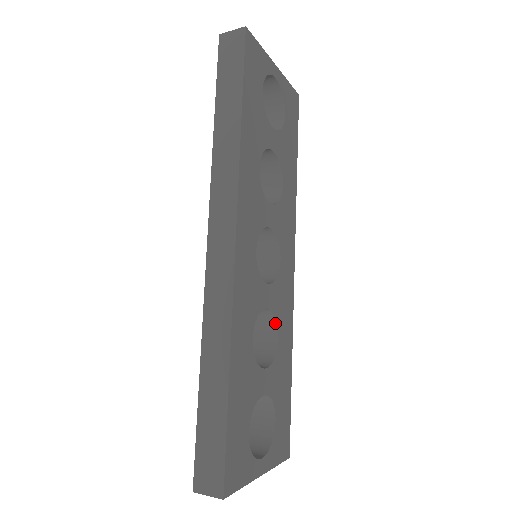
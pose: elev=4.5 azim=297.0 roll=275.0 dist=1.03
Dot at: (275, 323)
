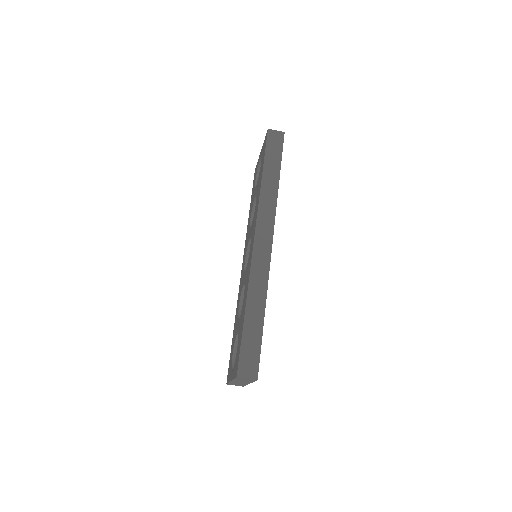
Dot at: occluded
